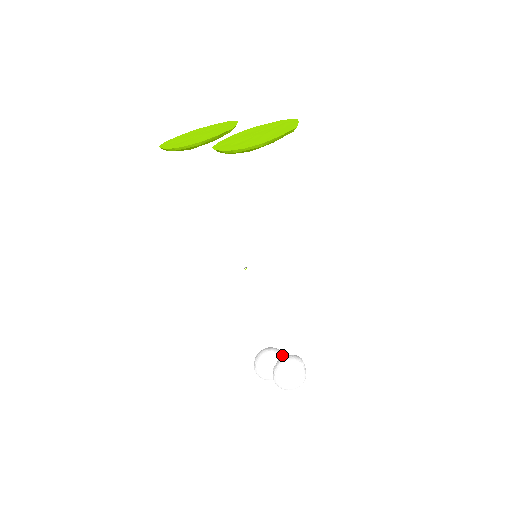
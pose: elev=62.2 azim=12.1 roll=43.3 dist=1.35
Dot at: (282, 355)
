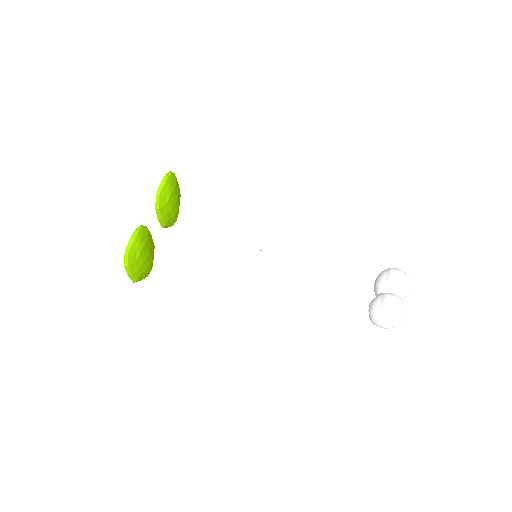
Dot at: occluded
